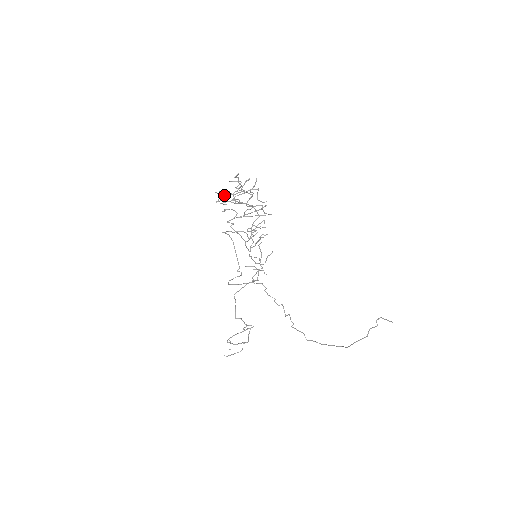
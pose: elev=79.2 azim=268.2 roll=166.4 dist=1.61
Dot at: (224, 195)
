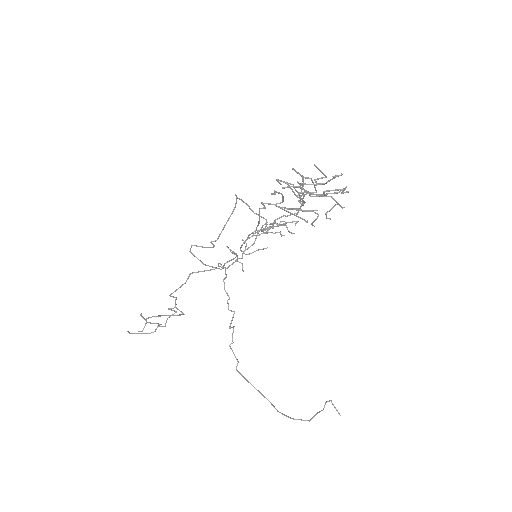
Dot at: (301, 188)
